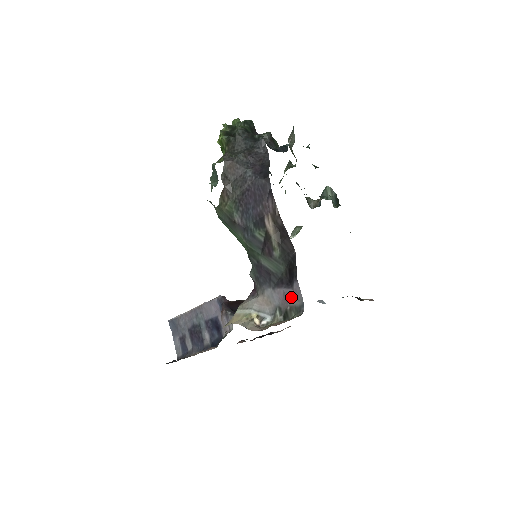
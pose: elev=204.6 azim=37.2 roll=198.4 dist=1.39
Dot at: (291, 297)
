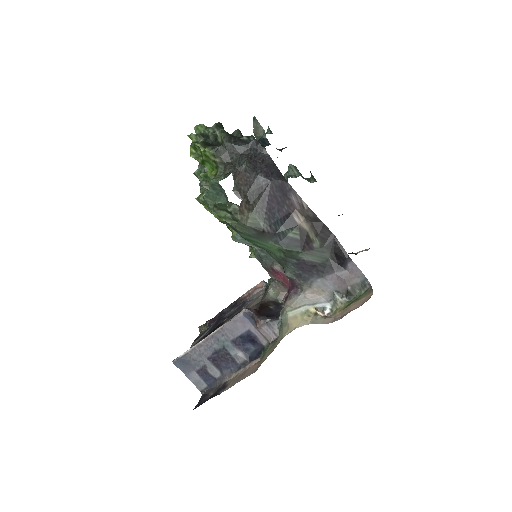
Dot at: (348, 277)
